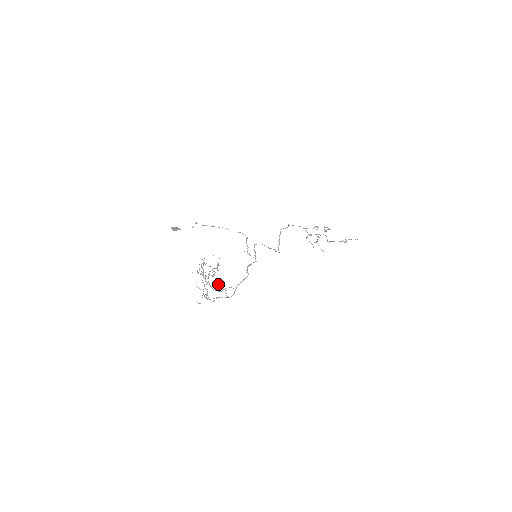
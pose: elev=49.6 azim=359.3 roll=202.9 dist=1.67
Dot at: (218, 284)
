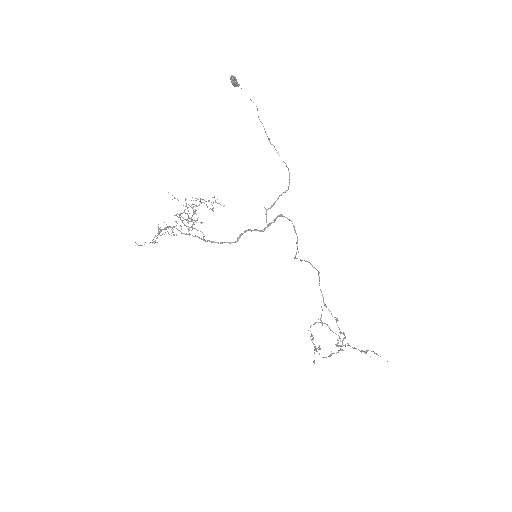
Dot at: occluded
